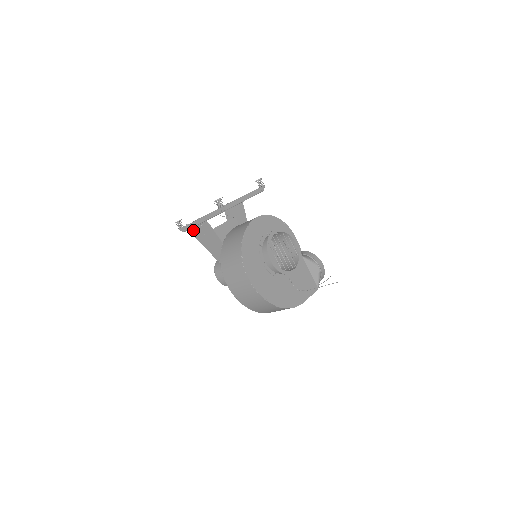
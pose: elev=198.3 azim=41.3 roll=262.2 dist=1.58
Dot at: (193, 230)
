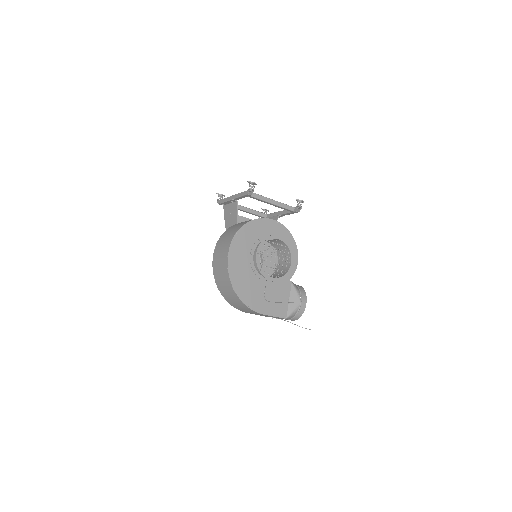
Dot at: (226, 206)
